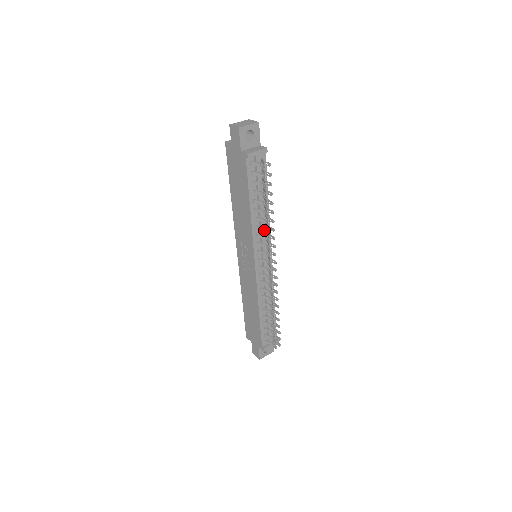
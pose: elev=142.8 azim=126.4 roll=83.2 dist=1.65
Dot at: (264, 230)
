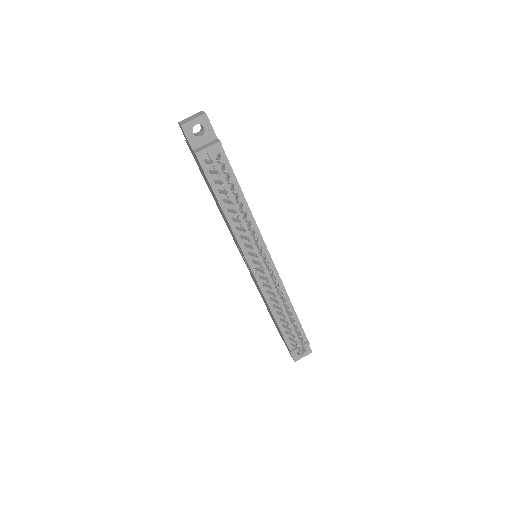
Dot at: (243, 231)
